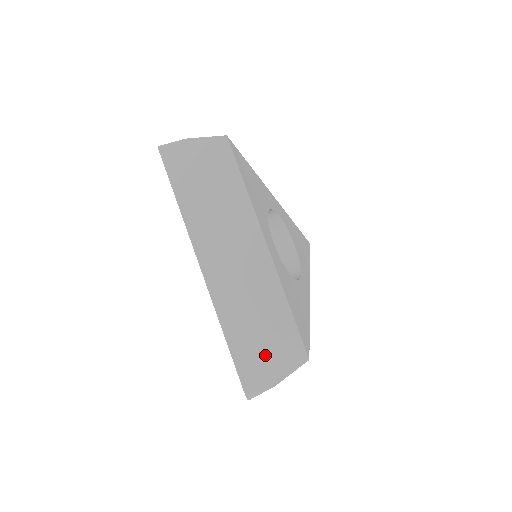
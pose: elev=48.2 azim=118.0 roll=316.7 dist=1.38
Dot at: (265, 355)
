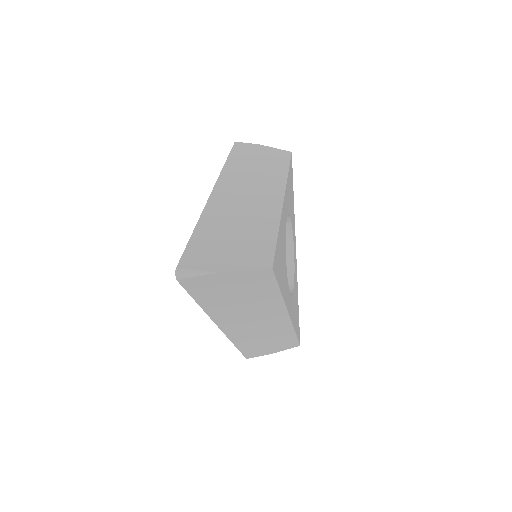
Dot at: (267, 348)
